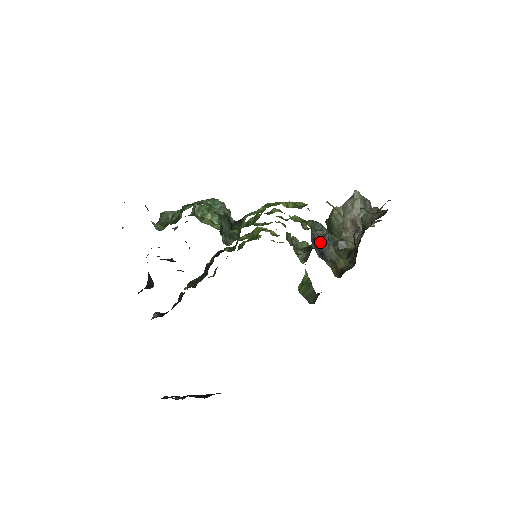
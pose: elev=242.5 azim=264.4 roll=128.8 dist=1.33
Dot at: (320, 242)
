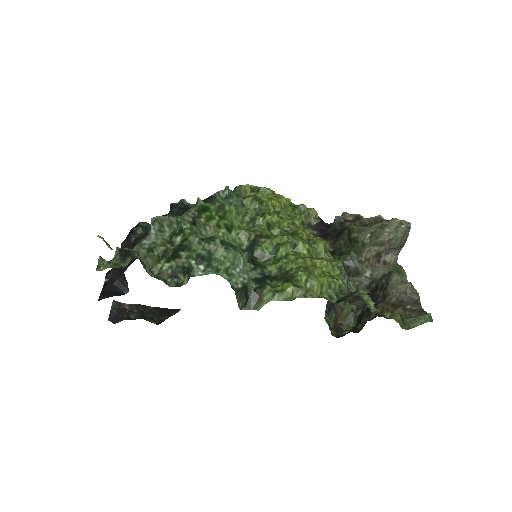
Dot at: occluded
